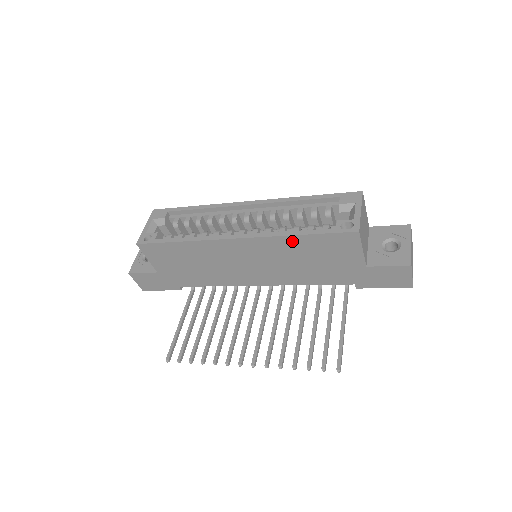
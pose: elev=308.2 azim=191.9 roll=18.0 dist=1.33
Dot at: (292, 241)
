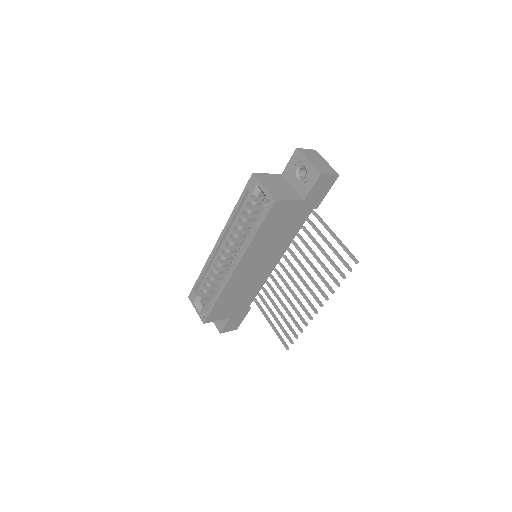
Dot at: (257, 239)
